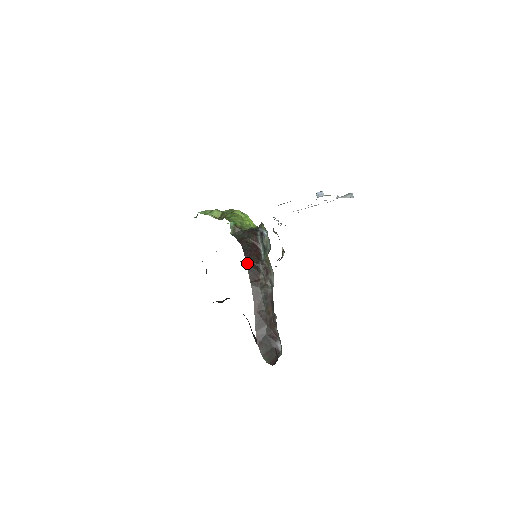
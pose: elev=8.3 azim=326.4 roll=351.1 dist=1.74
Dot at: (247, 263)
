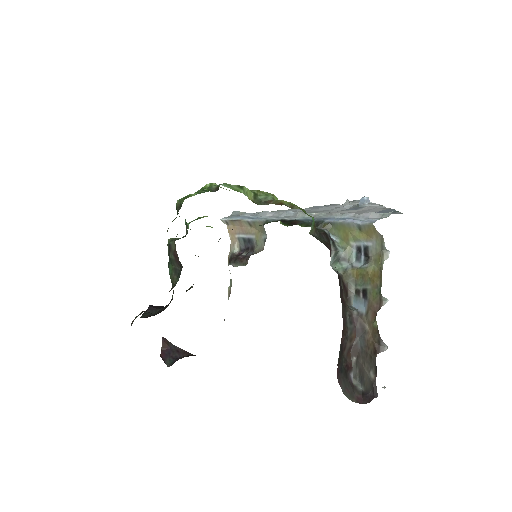
Dot at: (338, 277)
